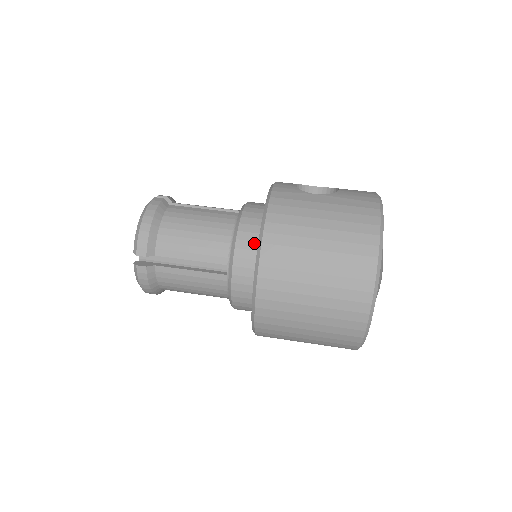
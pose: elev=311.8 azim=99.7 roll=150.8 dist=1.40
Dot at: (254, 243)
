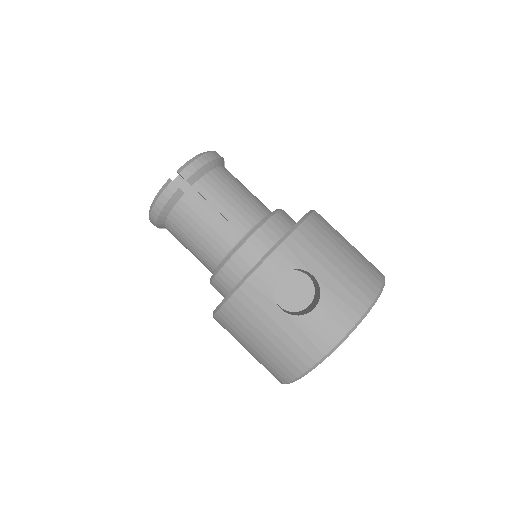
Dot at: (225, 290)
